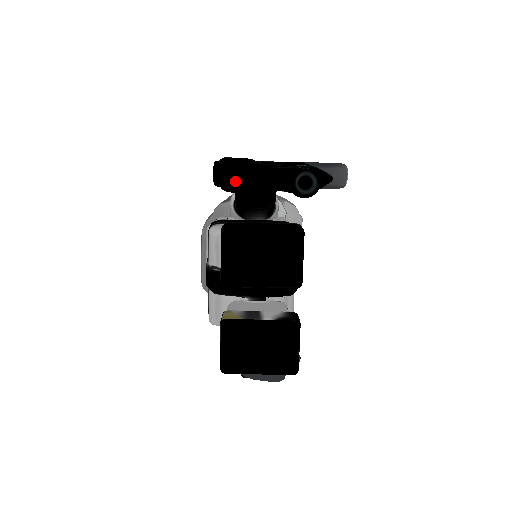
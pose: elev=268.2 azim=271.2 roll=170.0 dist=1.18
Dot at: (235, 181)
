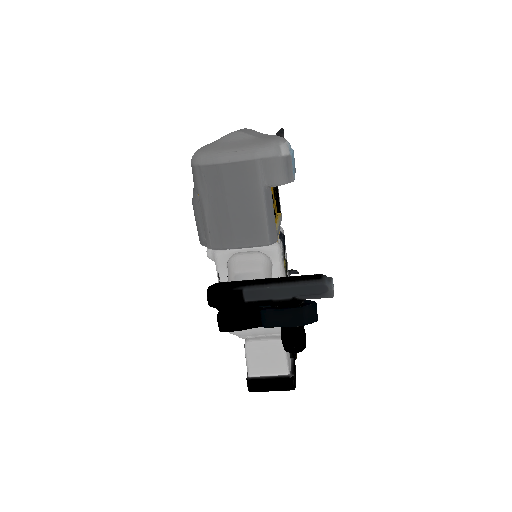
Dot at: occluded
